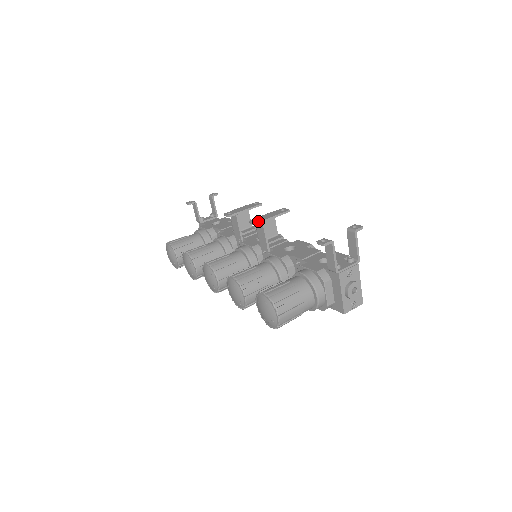
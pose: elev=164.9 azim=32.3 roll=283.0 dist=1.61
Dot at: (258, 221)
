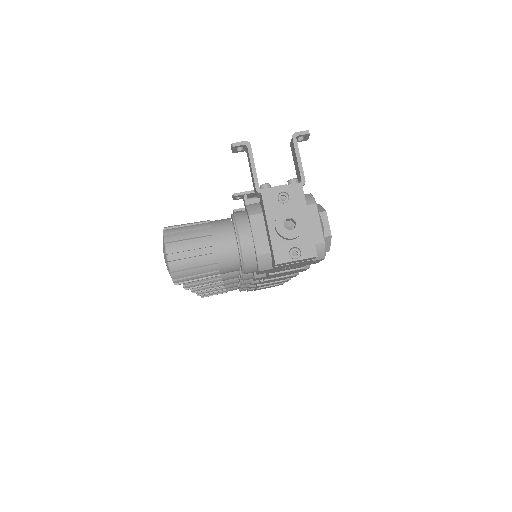
Dot at: (238, 193)
